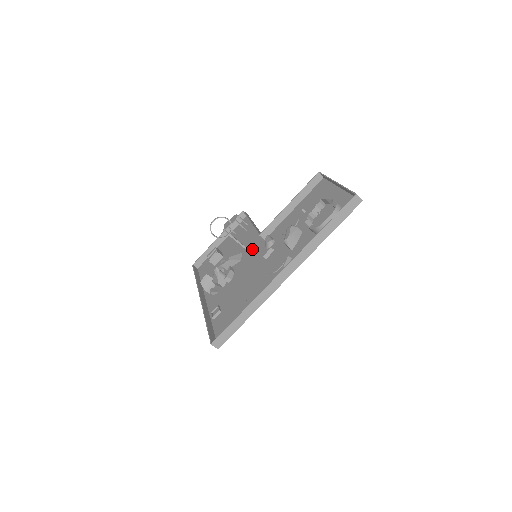
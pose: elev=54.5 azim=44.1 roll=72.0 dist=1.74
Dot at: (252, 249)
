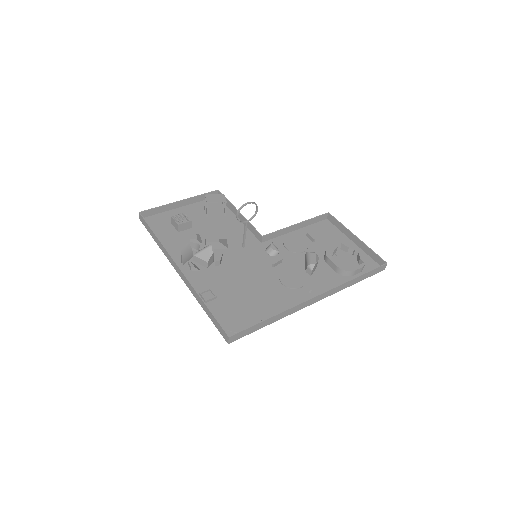
Dot at: occluded
